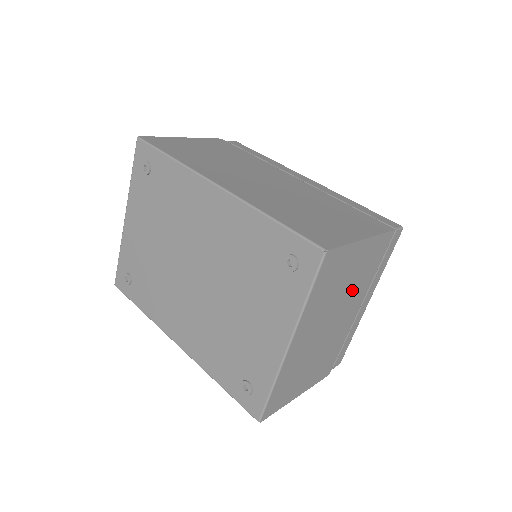
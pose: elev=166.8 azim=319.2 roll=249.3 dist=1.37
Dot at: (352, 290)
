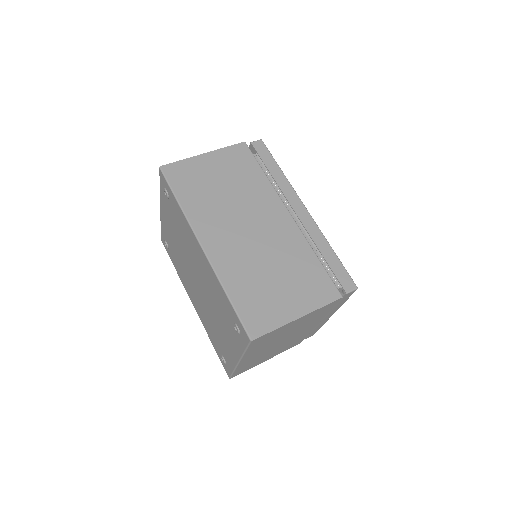
Dot at: (300, 327)
